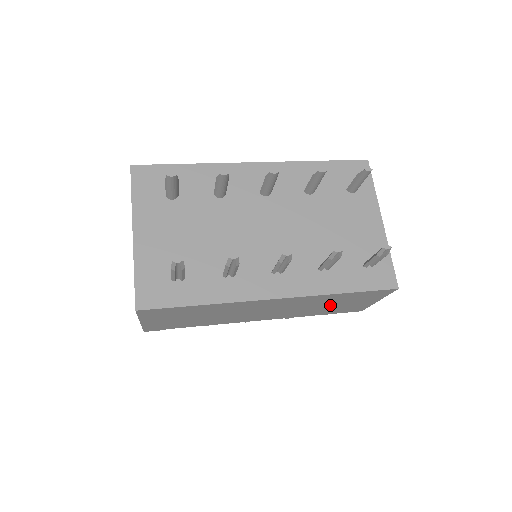
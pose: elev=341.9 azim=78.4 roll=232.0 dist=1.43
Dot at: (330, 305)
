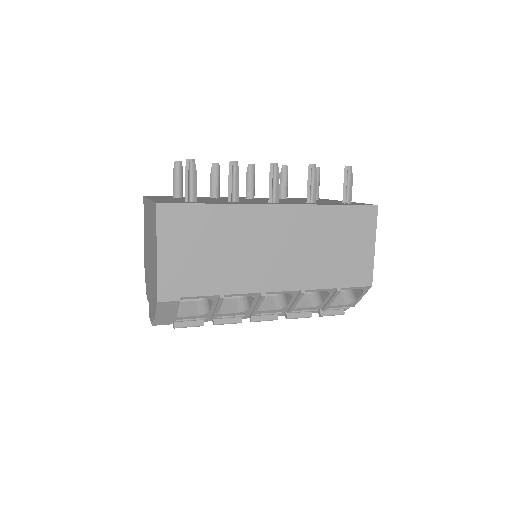
Dot at: (333, 248)
